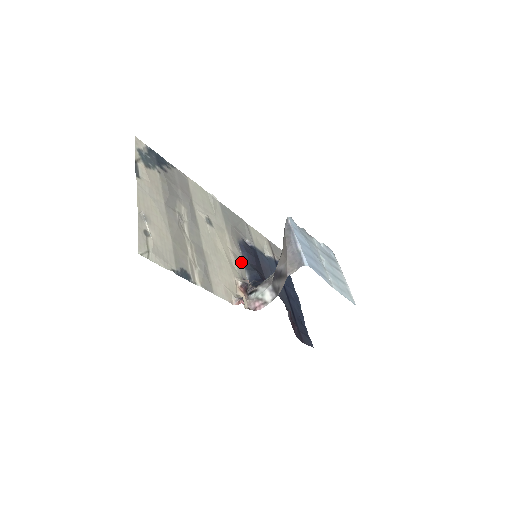
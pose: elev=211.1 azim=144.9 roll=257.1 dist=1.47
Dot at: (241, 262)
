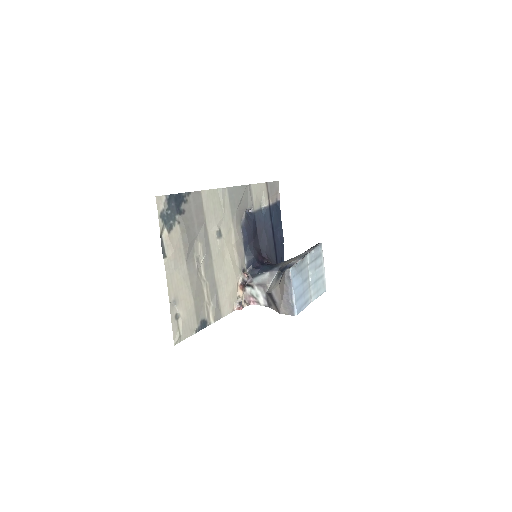
Dot at: (242, 250)
